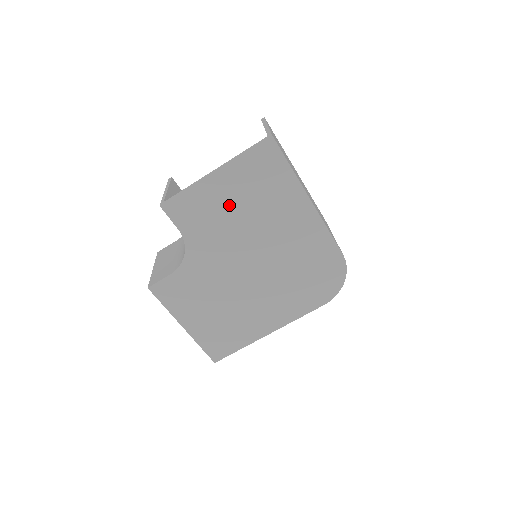
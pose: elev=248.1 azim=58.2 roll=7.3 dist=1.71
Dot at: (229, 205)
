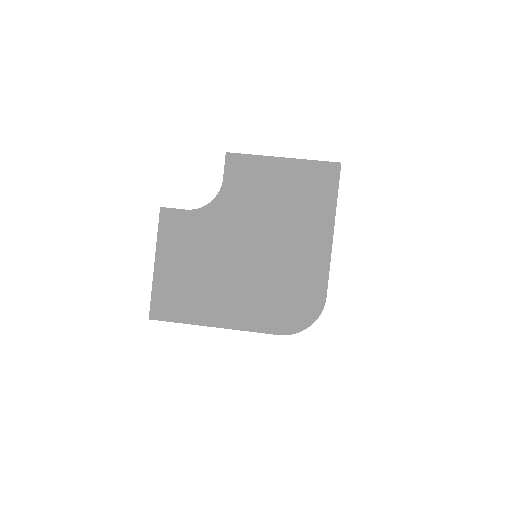
Dot at: (273, 190)
